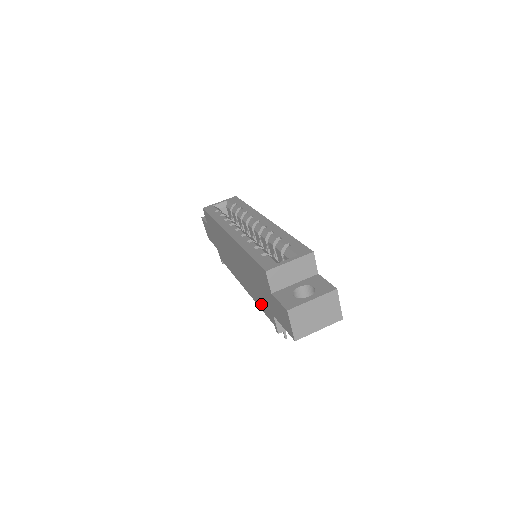
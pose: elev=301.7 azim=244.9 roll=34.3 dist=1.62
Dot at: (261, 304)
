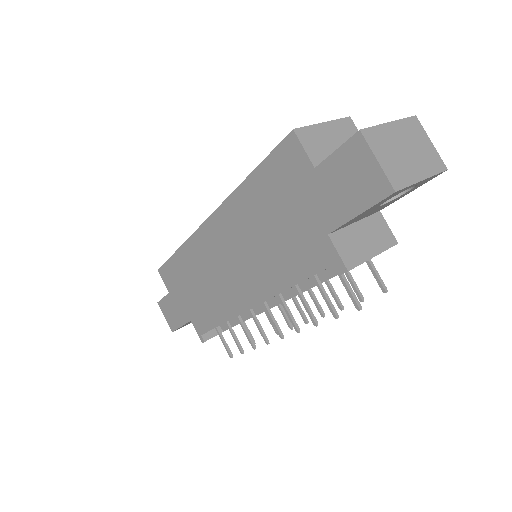
Dot at: (295, 266)
